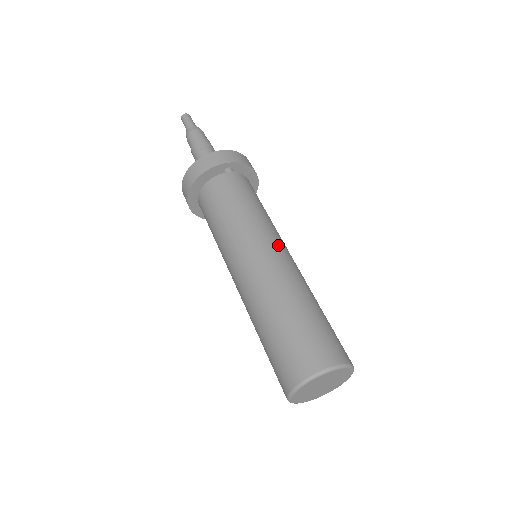
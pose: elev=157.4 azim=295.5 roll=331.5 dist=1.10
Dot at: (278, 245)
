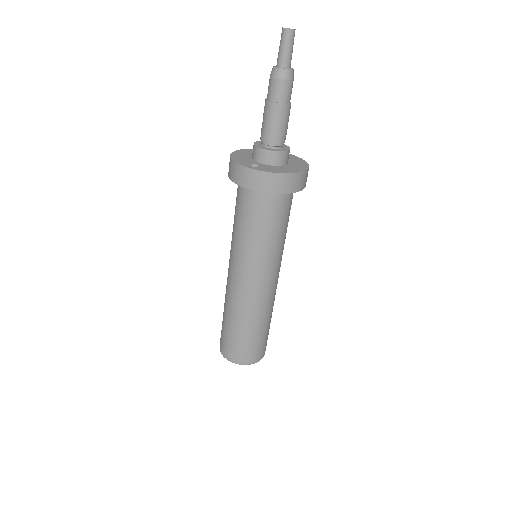
Dot at: (249, 278)
